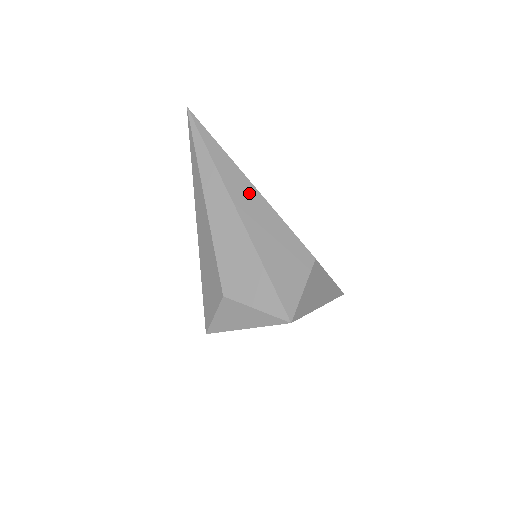
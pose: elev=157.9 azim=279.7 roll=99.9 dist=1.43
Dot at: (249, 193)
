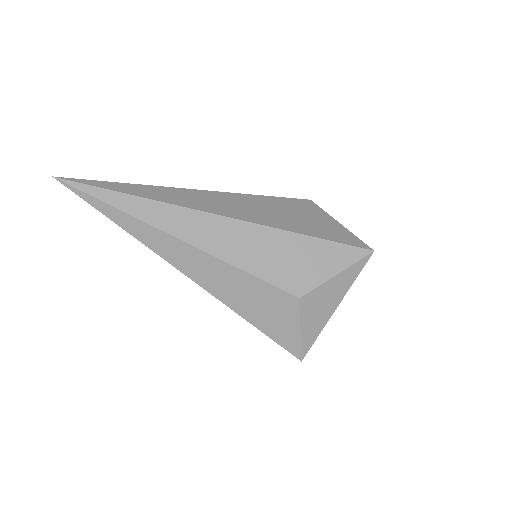
Dot at: (209, 198)
